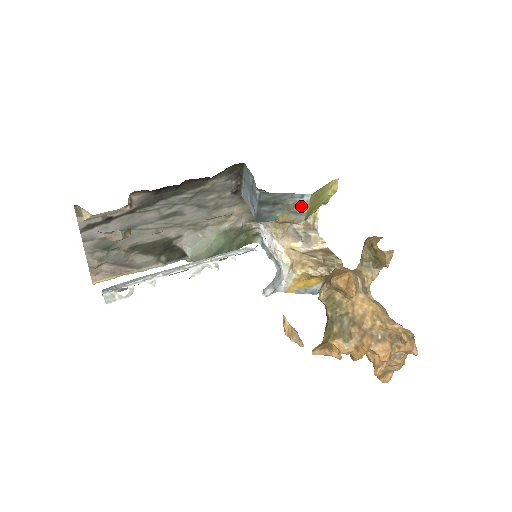
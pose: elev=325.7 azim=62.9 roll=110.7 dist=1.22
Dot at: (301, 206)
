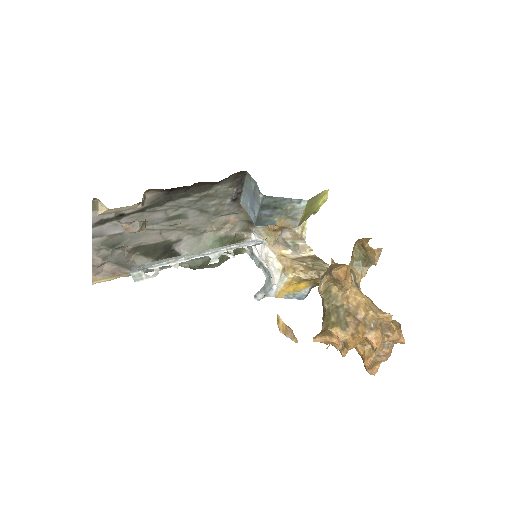
Dot at: (297, 211)
